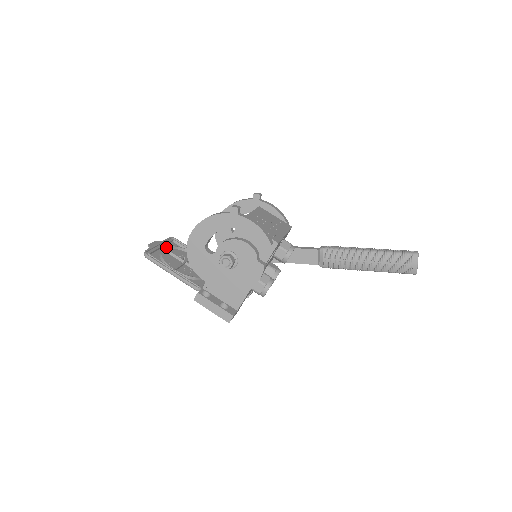
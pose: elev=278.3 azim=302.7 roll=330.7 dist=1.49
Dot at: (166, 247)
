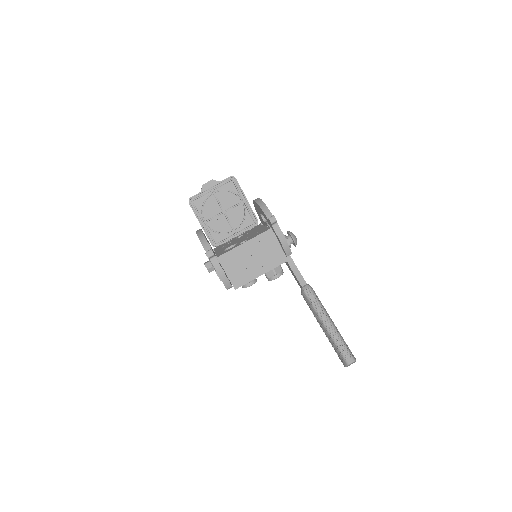
Dot at: (216, 192)
